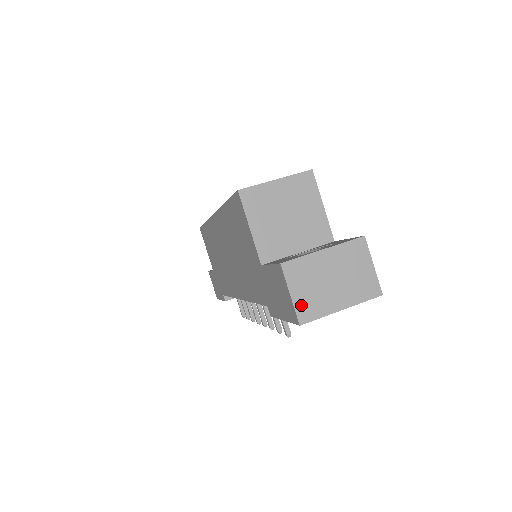
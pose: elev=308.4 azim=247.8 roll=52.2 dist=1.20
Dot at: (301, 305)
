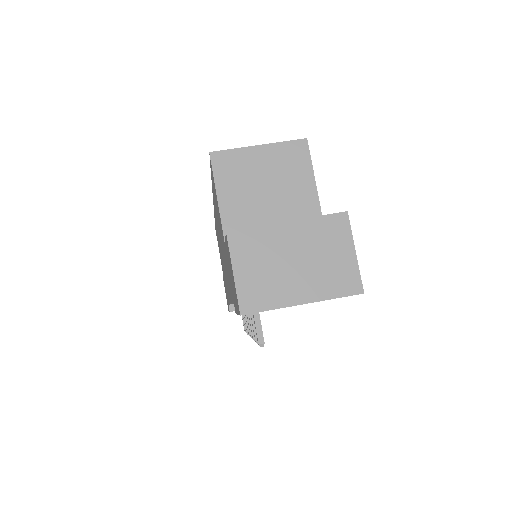
Dot at: (246, 289)
